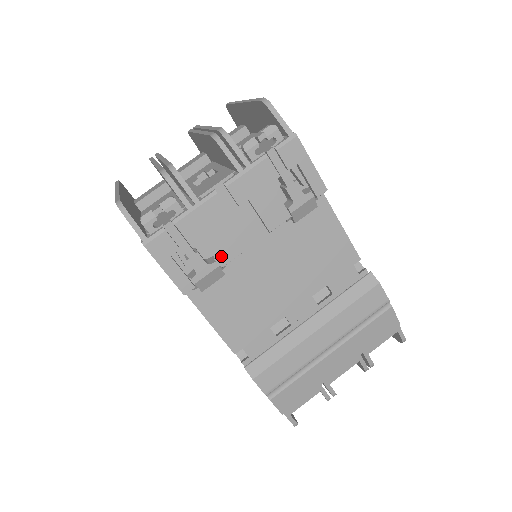
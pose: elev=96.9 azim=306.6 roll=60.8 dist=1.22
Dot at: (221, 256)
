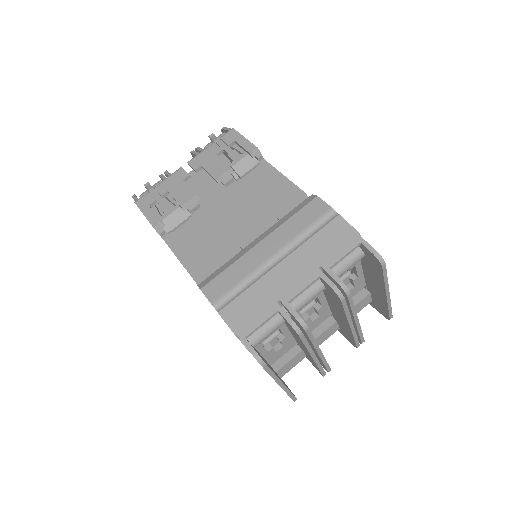
Dot at: (181, 200)
